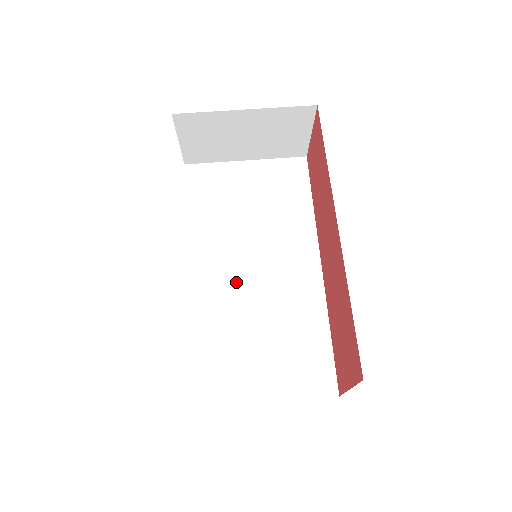
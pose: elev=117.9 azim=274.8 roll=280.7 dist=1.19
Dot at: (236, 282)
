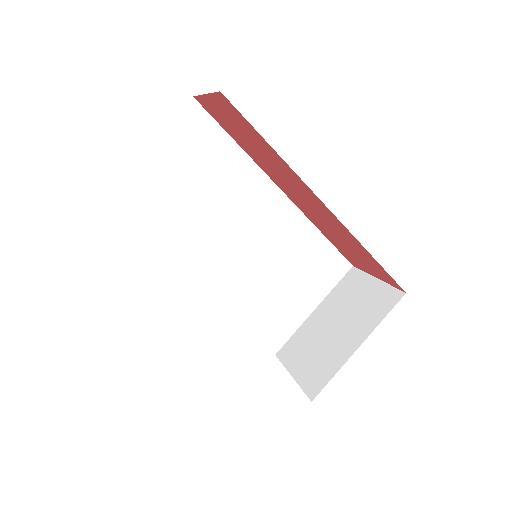
Dot at: (233, 264)
